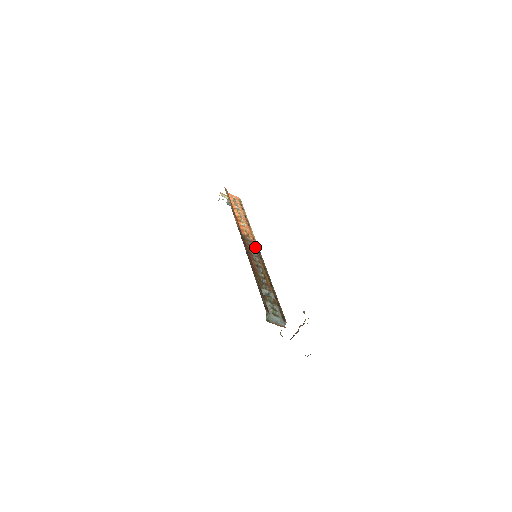
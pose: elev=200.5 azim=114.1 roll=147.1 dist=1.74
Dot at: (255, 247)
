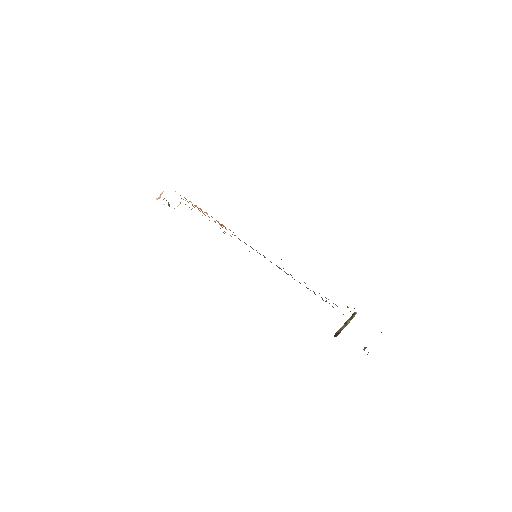
Dot at: occluded
